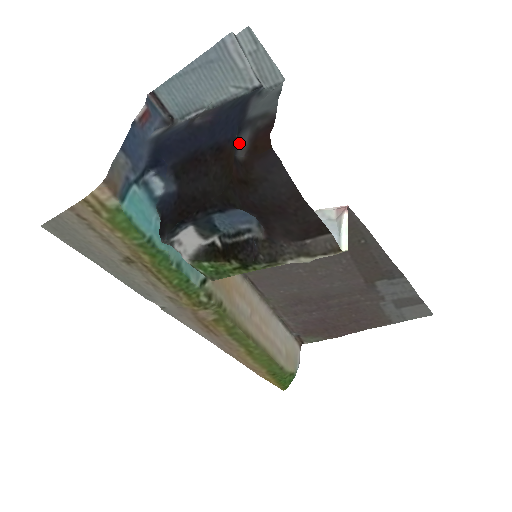
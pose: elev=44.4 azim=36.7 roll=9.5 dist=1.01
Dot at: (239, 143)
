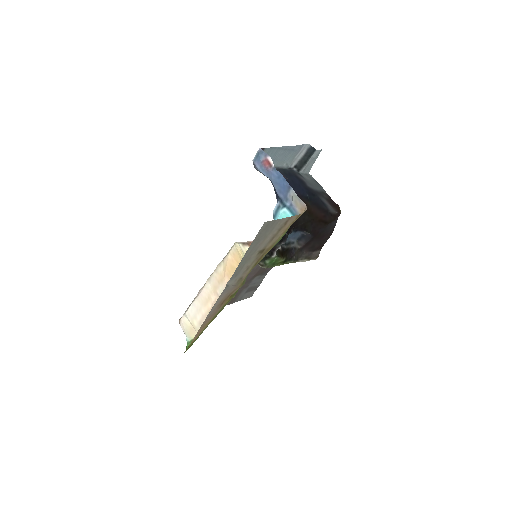
Dot at: (326, 204)
